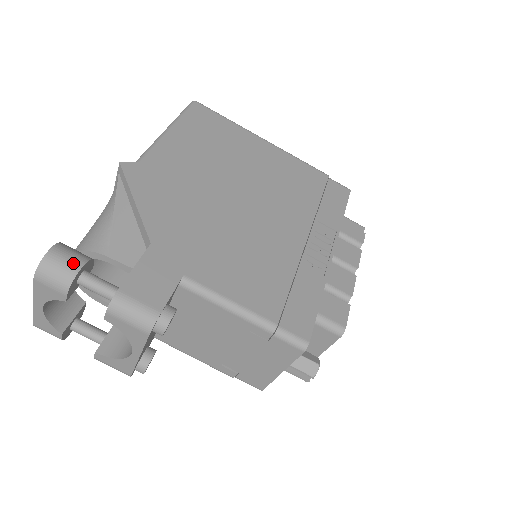
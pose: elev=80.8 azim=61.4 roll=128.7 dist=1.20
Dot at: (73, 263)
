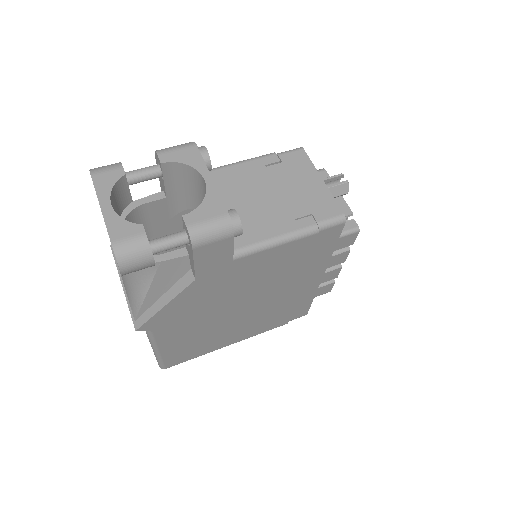
Dot at: occluded
